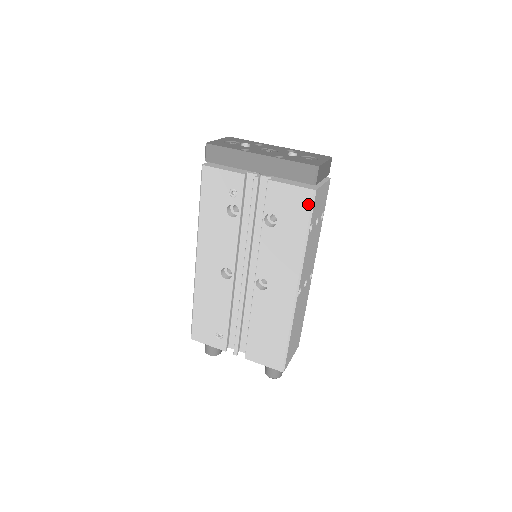
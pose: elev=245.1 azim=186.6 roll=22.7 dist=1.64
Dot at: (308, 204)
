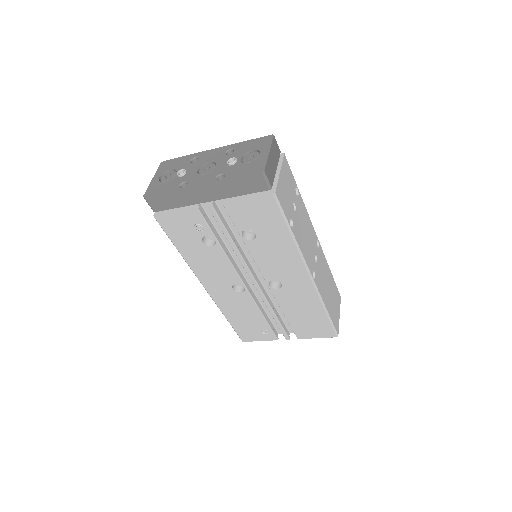
Dot at: (275, 208)
